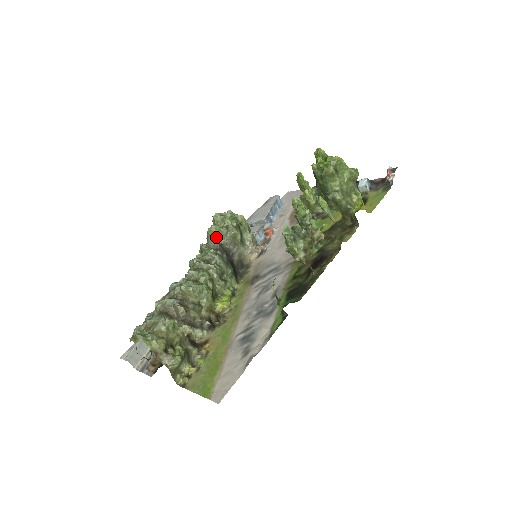
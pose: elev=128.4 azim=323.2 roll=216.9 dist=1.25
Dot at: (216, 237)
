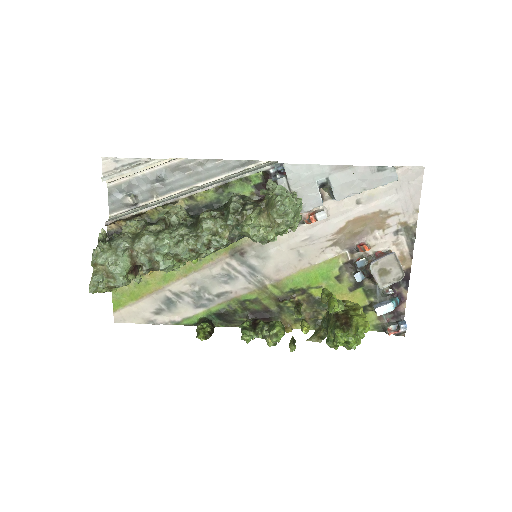
Dot at: (244, 235)
